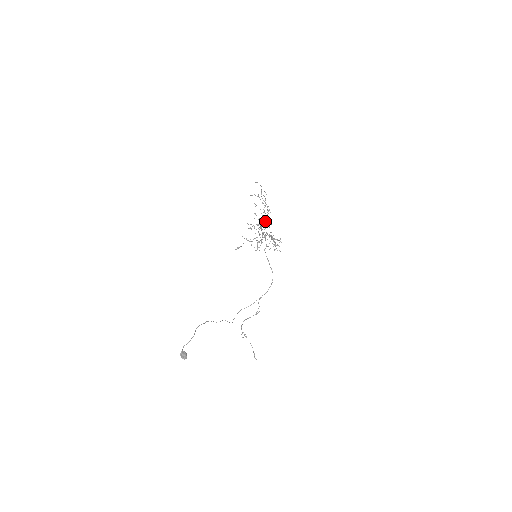
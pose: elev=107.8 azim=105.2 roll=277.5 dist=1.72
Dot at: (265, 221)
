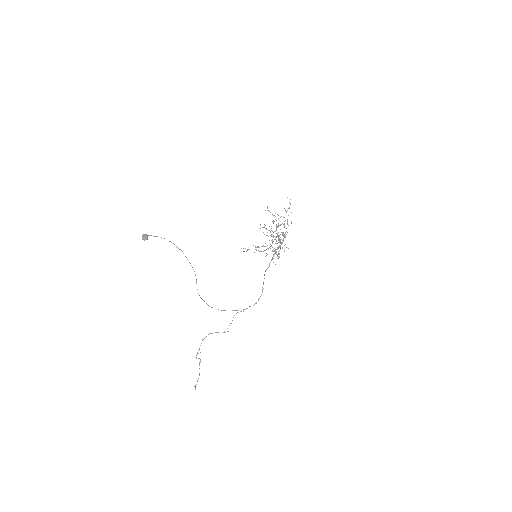
Dot at: (280, 225)
